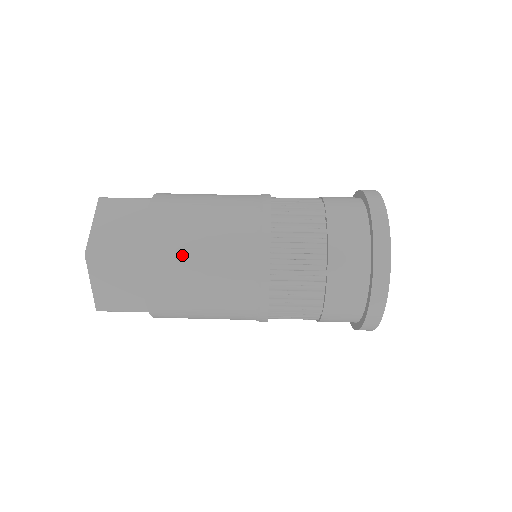
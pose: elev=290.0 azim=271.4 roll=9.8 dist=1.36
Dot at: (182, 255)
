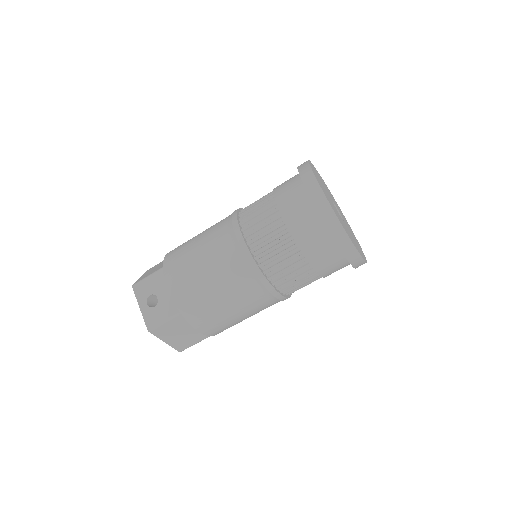
Dot at: (234, 324)
